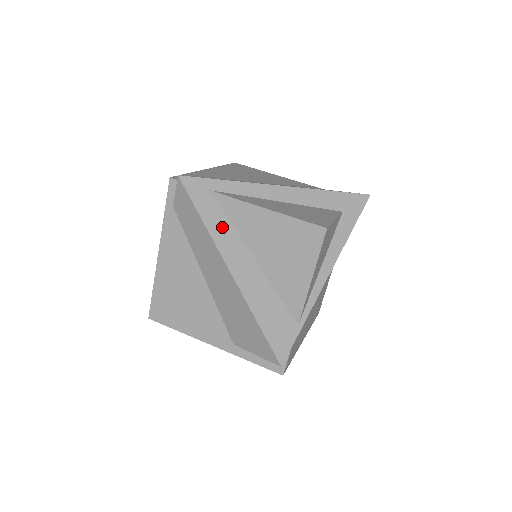
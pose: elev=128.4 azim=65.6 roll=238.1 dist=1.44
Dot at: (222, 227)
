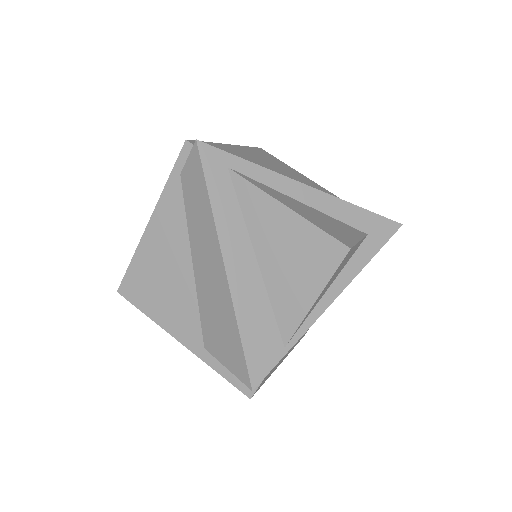
Dot at: (230, 213)
